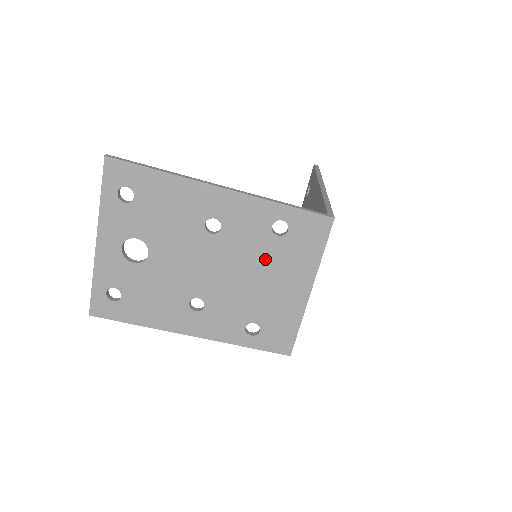
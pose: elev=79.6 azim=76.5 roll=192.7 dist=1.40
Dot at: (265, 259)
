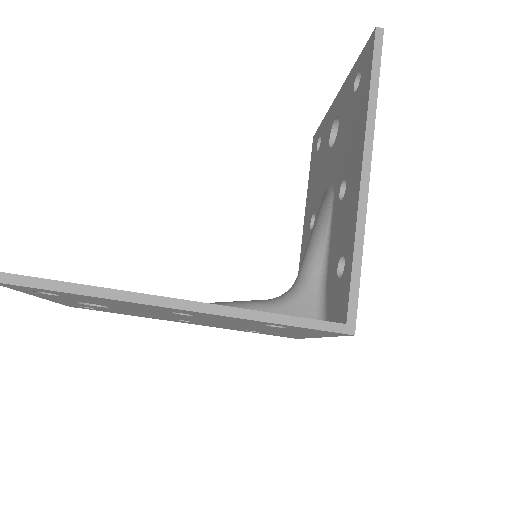
Dot at: (259, 327)
